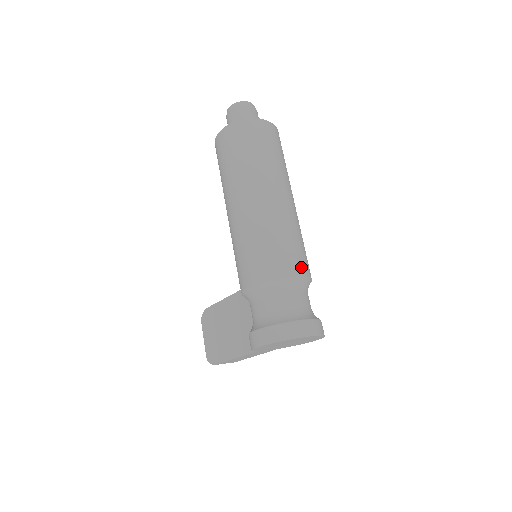
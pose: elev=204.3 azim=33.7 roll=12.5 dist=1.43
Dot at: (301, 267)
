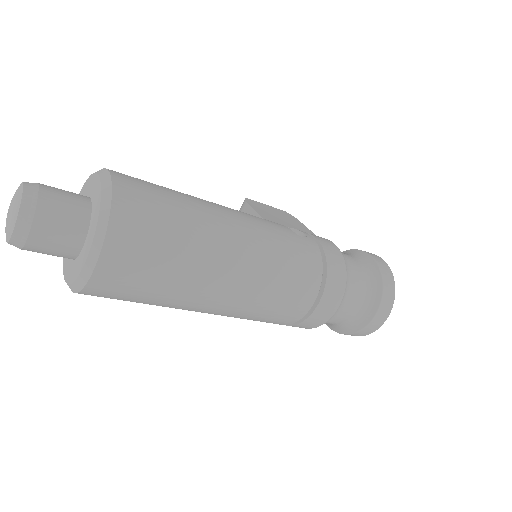
Dot at: (331, 301)
